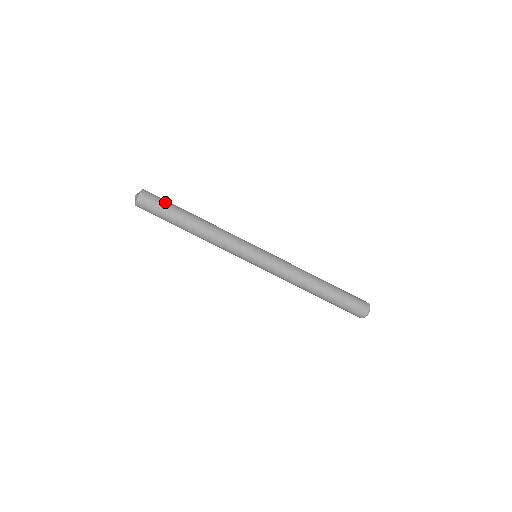
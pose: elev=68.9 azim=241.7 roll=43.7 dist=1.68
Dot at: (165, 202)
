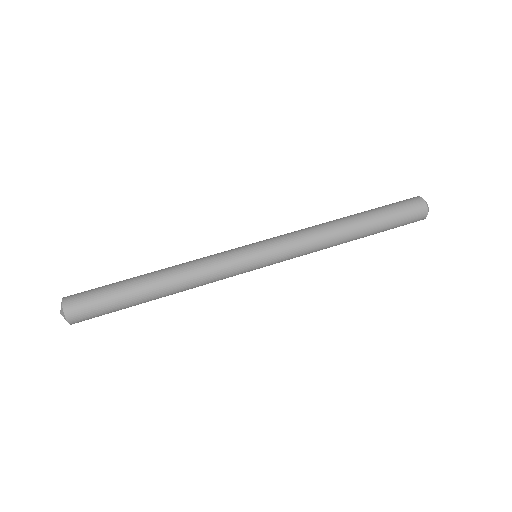
Dot at: (100, 289)
